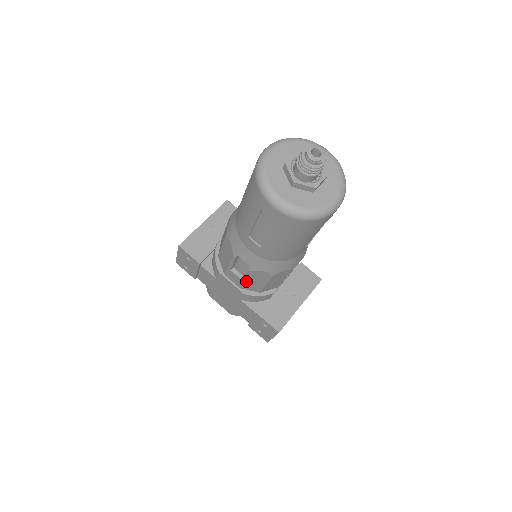
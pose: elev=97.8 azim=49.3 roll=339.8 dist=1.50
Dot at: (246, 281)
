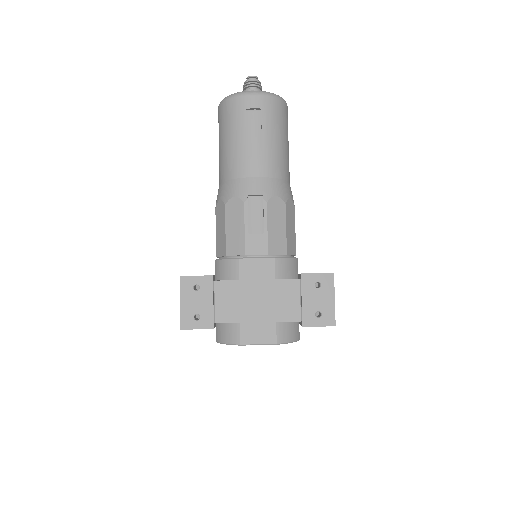
Dot at: (269, 231)
